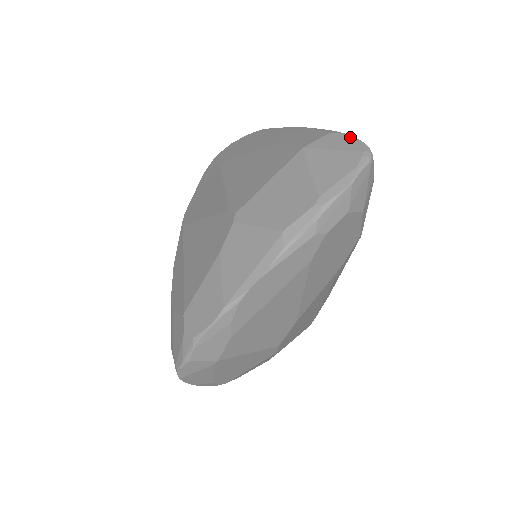
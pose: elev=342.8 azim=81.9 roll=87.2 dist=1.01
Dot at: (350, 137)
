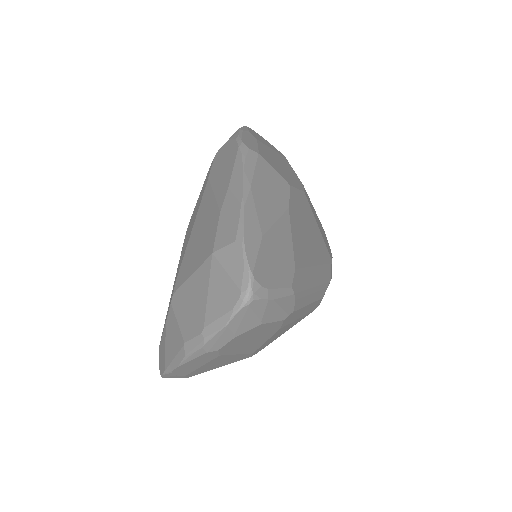
Dot at: (244, 260)
